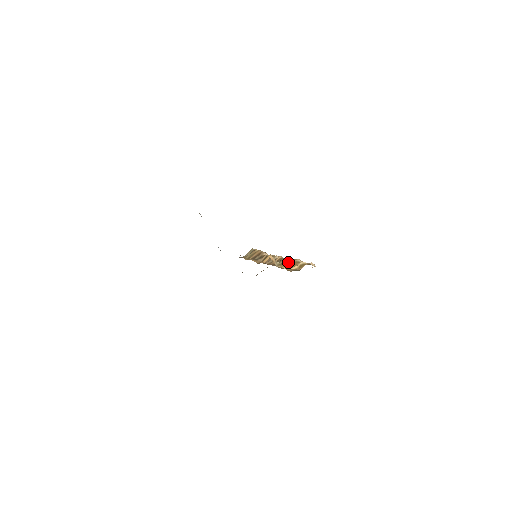
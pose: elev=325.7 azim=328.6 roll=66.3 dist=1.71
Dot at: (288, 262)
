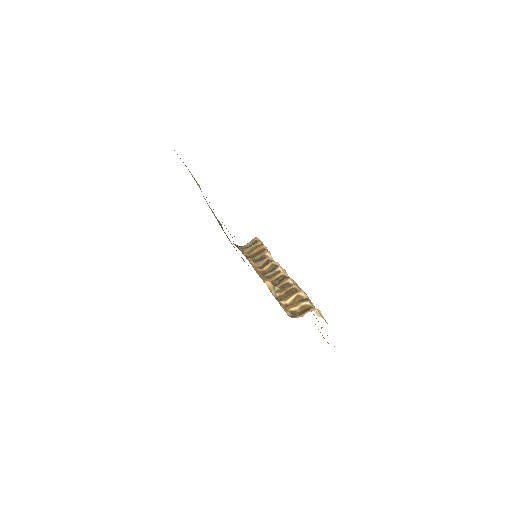
Dot at: (289, 290)
